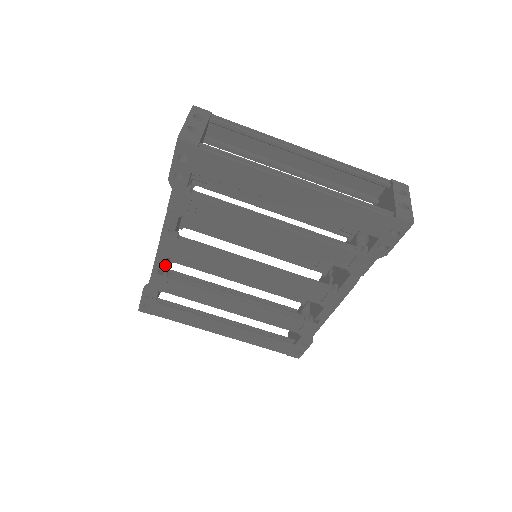
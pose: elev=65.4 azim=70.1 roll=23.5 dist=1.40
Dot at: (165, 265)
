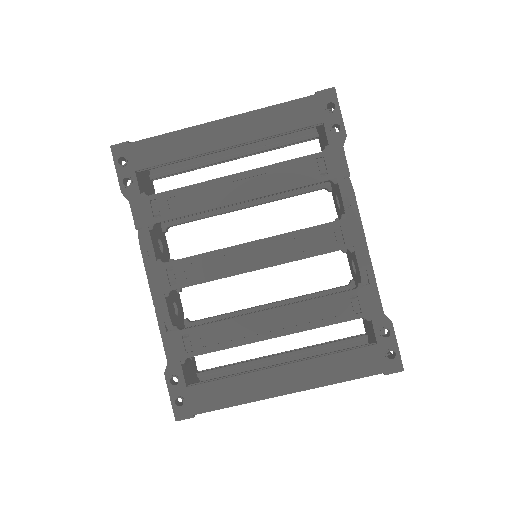
Dot at: (167, 309)
